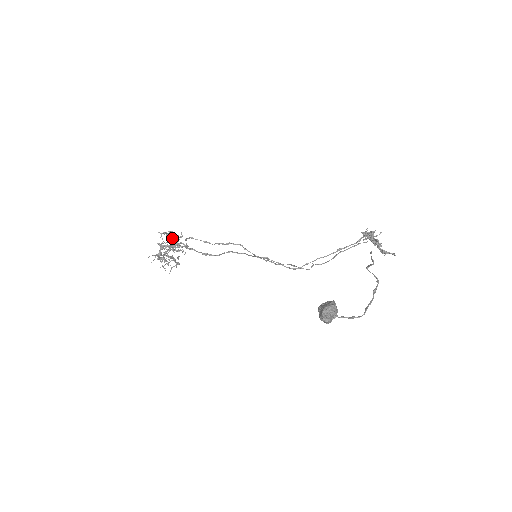
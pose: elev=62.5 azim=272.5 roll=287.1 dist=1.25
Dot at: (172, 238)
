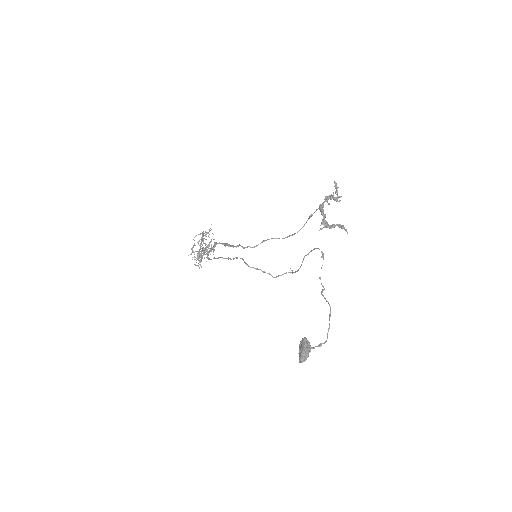
Dot at: (199, 252)
